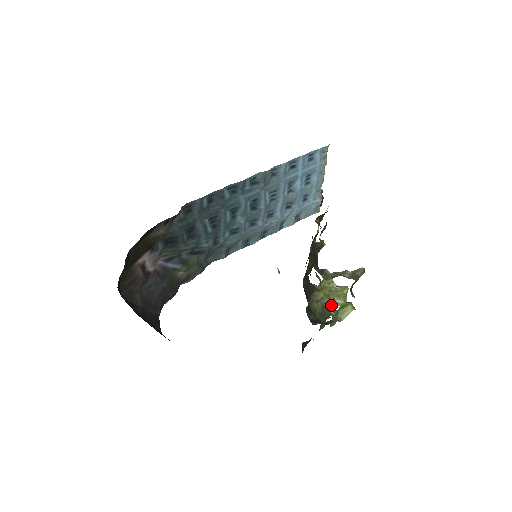
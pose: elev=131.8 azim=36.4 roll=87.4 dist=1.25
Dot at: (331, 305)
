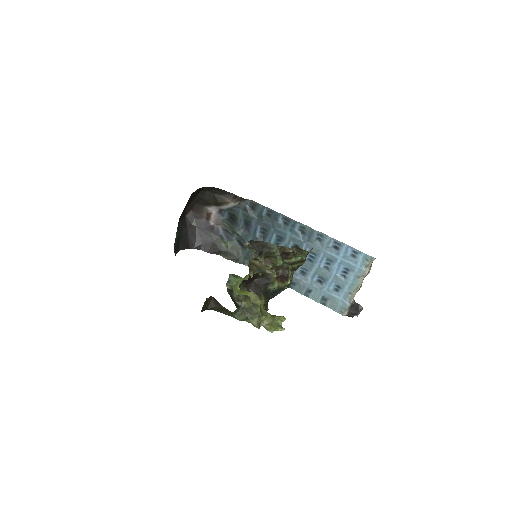
Dot at: (258, 316)
